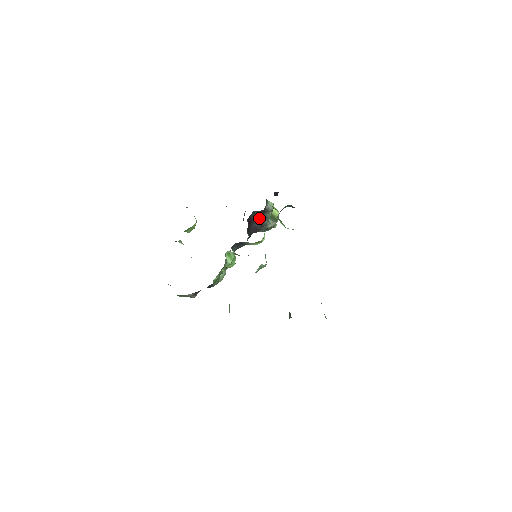
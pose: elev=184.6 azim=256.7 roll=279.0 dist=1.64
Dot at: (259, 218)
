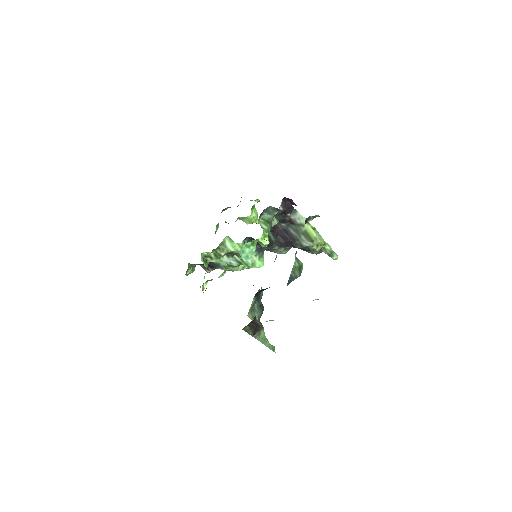
Dot at: (288, 227)
